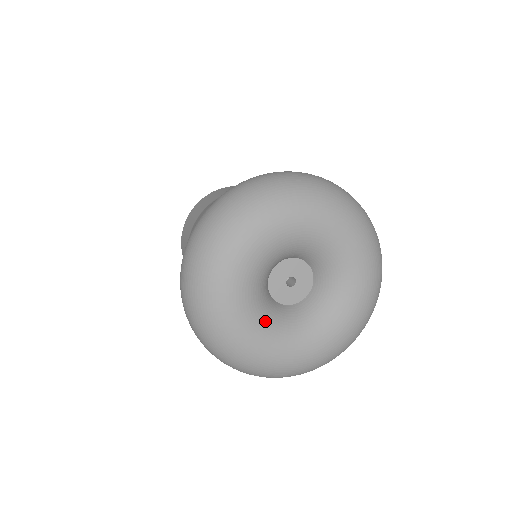
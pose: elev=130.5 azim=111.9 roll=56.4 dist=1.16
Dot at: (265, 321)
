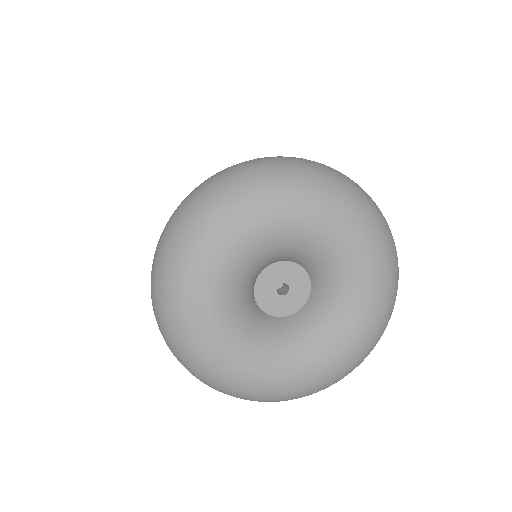
Dot at: (282, 351)
